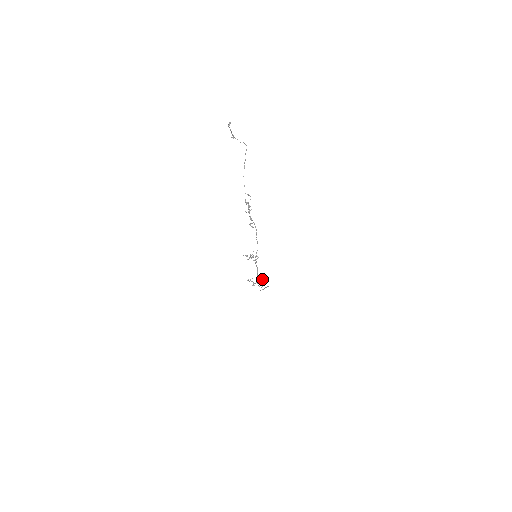
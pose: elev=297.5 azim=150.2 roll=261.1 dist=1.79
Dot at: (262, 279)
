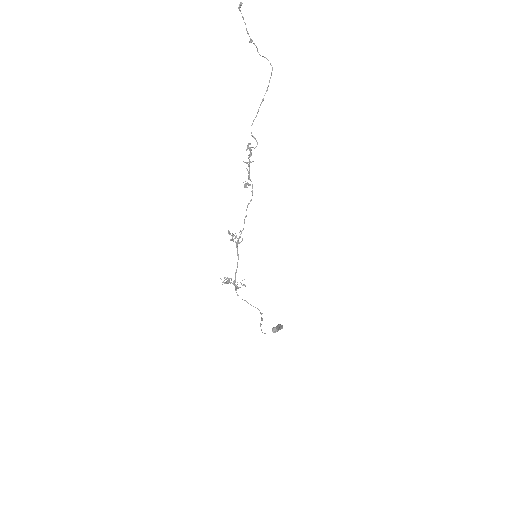
Dot at: (244, 284)
